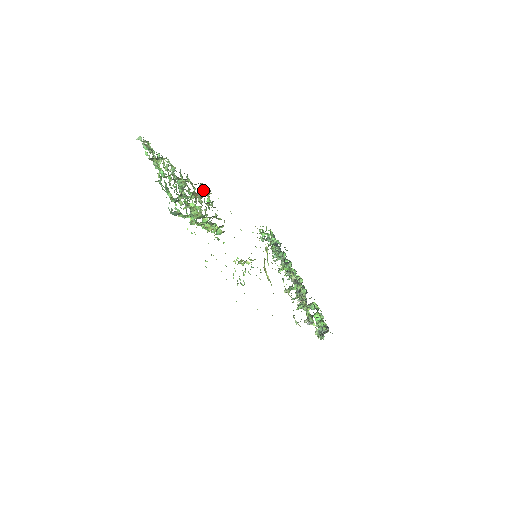
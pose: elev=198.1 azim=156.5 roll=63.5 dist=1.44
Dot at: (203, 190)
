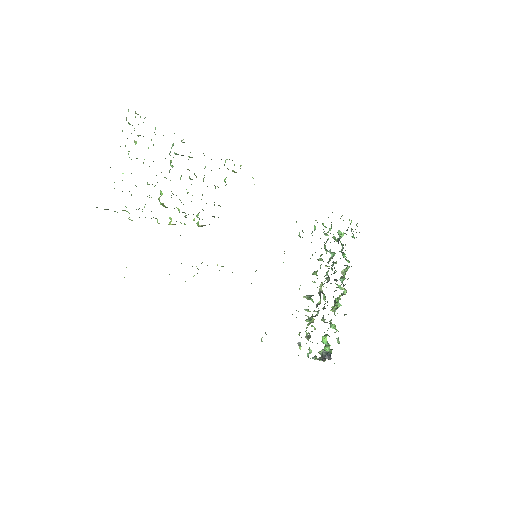
Dot at: occluded
